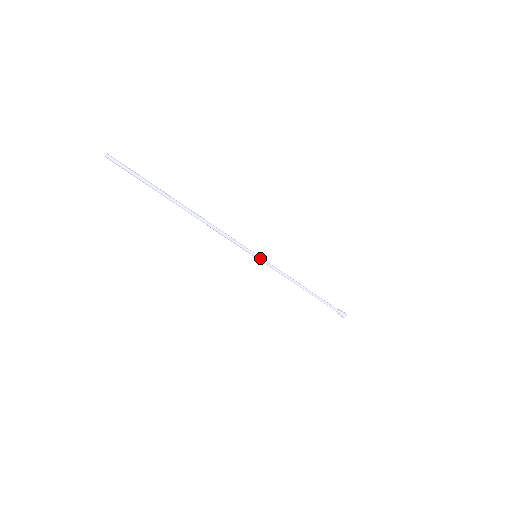
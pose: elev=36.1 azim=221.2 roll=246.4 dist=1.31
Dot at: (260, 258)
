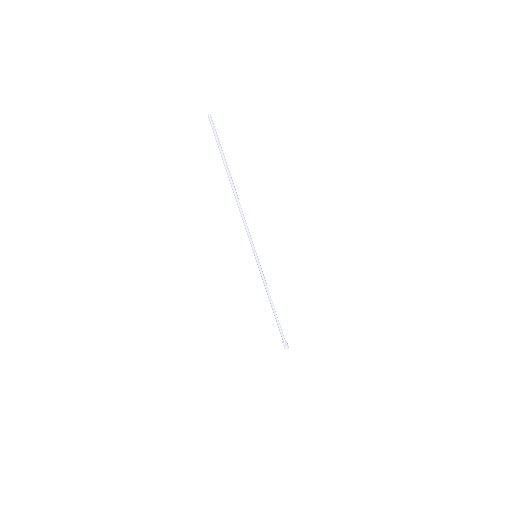
Dot at: (258, 259)
